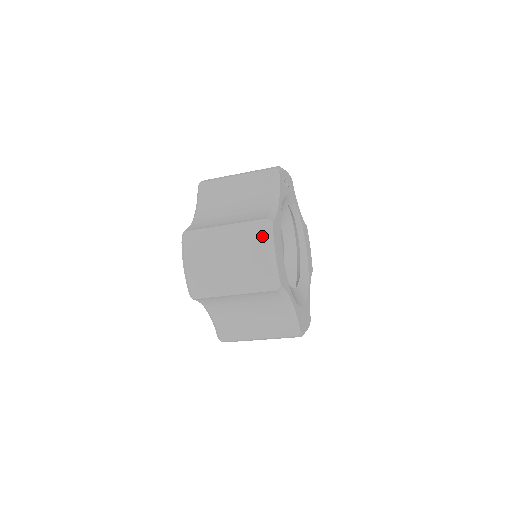
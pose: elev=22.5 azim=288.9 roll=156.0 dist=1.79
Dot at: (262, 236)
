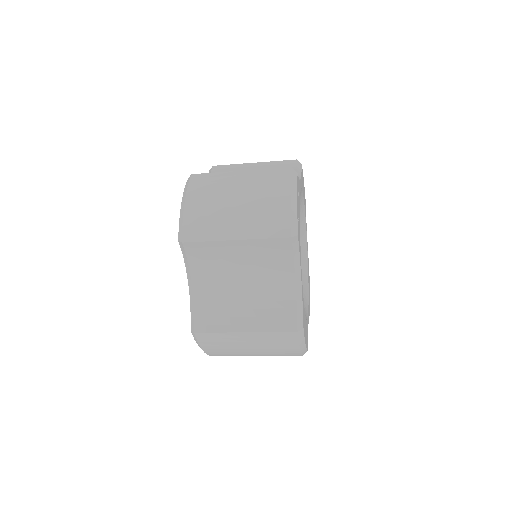
Dot at: (293, 343)
